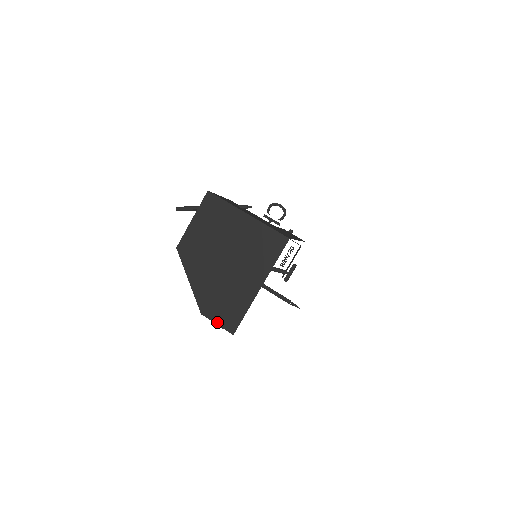
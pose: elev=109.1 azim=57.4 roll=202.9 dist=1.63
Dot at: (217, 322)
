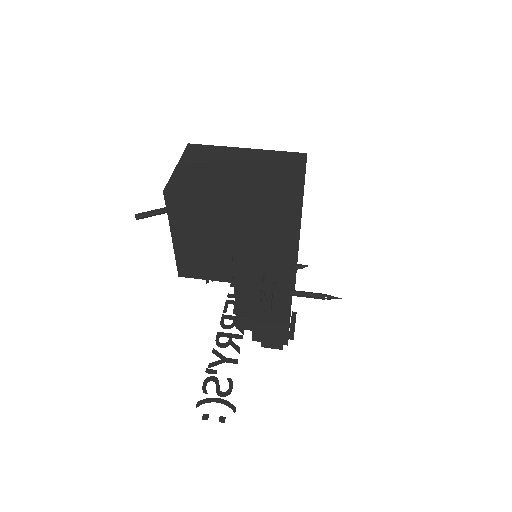
Dot at: (260, 243)
